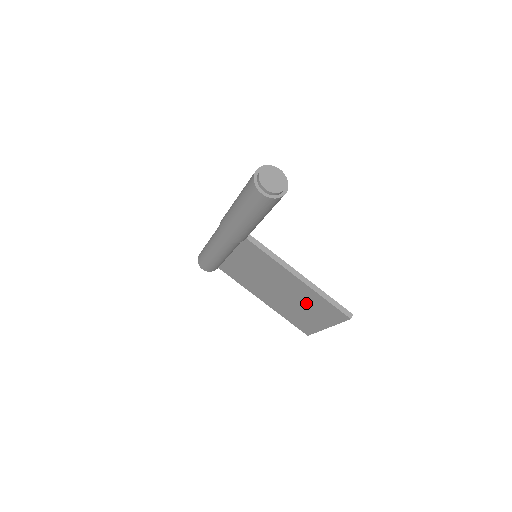
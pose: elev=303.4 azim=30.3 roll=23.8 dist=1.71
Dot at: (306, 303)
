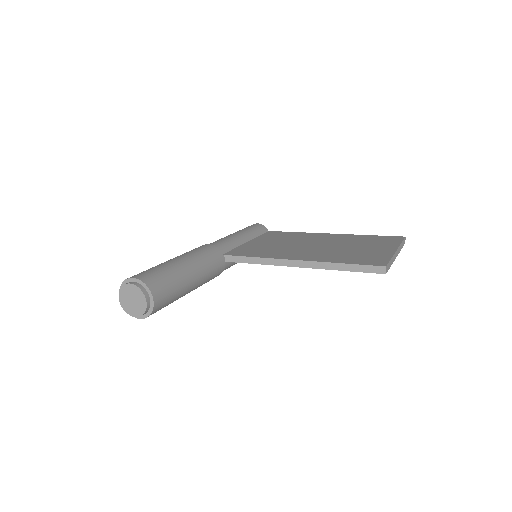
Dot at: occluded
